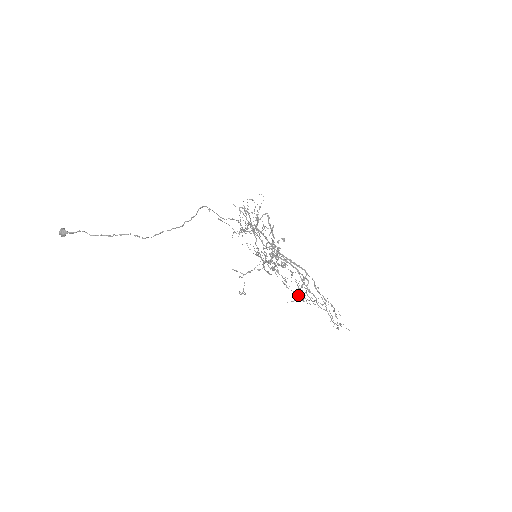
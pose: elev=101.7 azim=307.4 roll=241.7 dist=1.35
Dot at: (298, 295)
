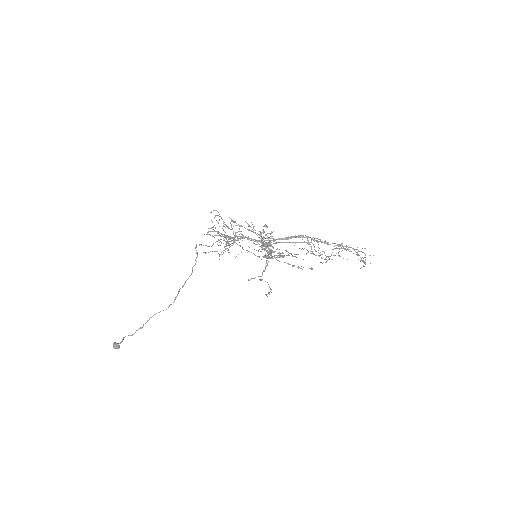
Dot at: occluded
